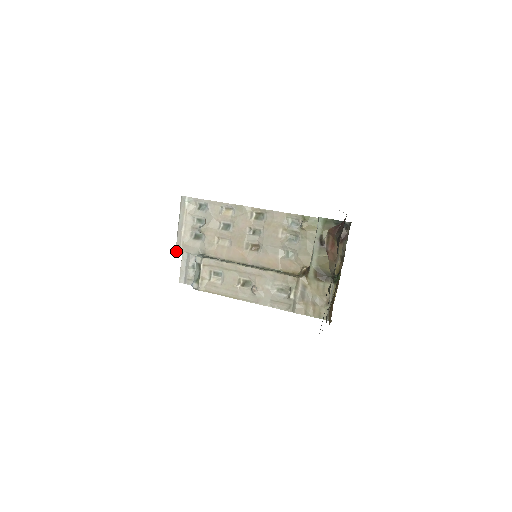
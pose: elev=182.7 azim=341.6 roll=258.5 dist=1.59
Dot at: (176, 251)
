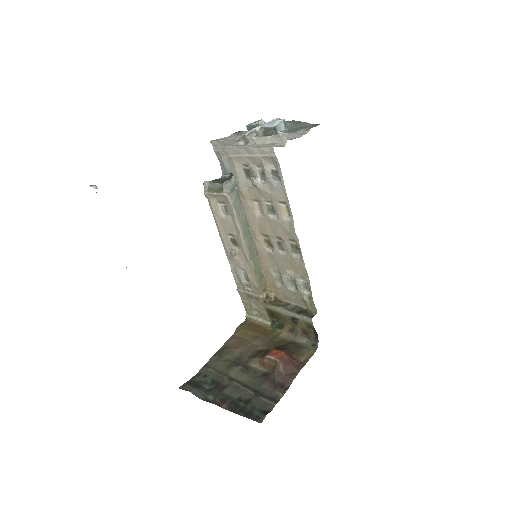
Dot at: (223, 149)
